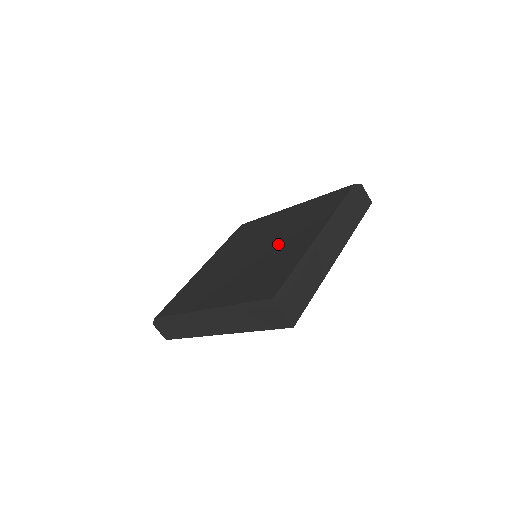
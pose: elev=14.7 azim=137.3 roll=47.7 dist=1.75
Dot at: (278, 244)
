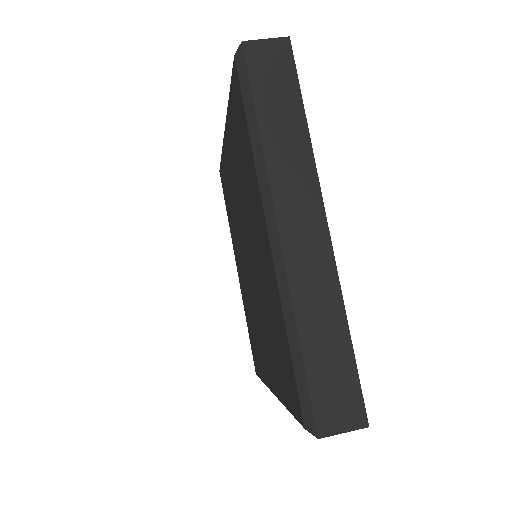
Dot at: (253, 249)
